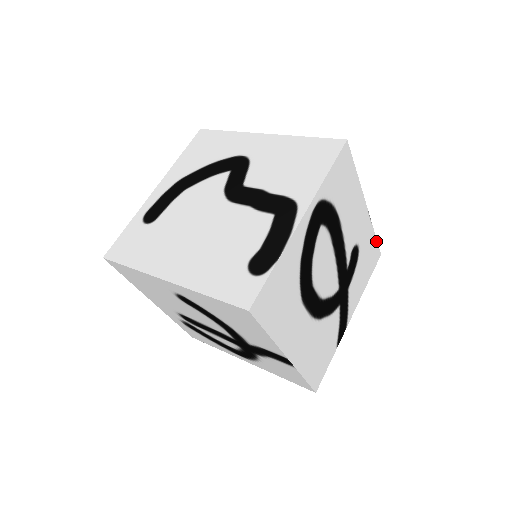
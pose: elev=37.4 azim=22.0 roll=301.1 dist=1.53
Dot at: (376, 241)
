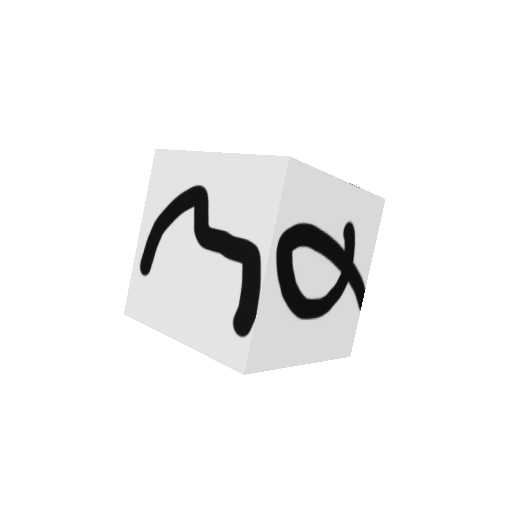
Dot at: (373, 195)
